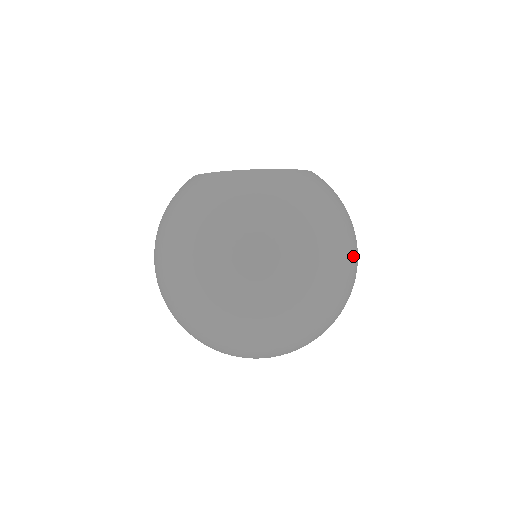
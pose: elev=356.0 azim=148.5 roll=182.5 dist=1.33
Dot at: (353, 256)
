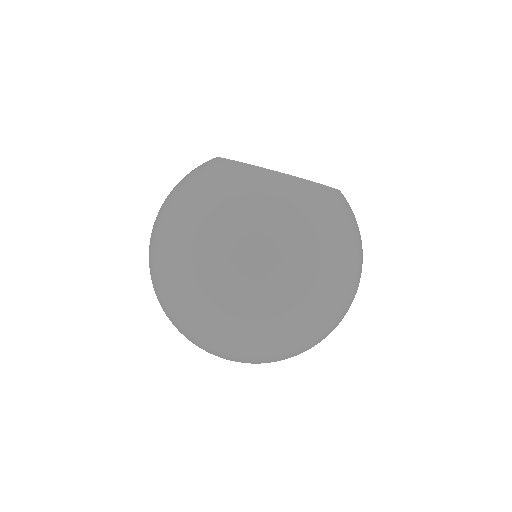
Dot at: (358, 286)
